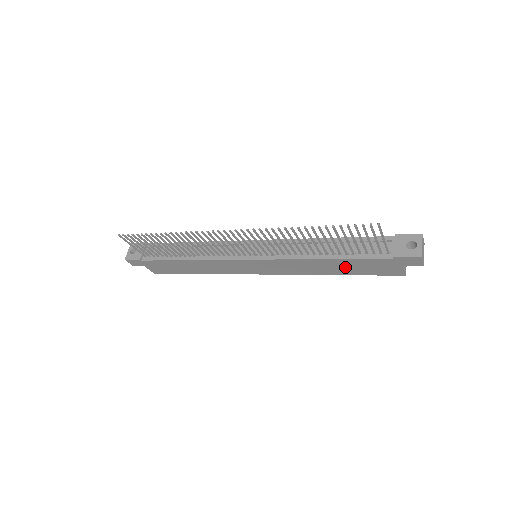
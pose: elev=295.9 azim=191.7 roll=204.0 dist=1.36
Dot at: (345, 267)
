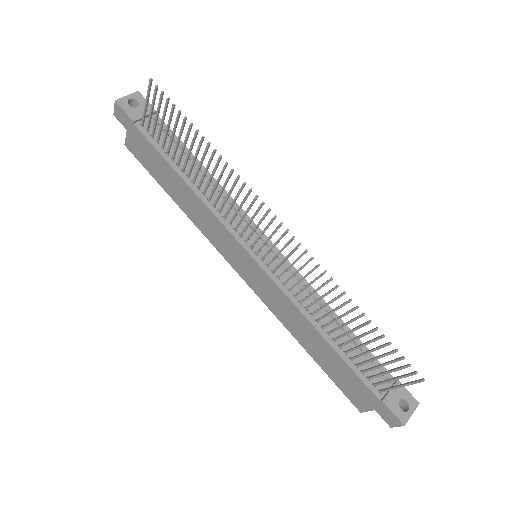
Dot at: (326, 357)
